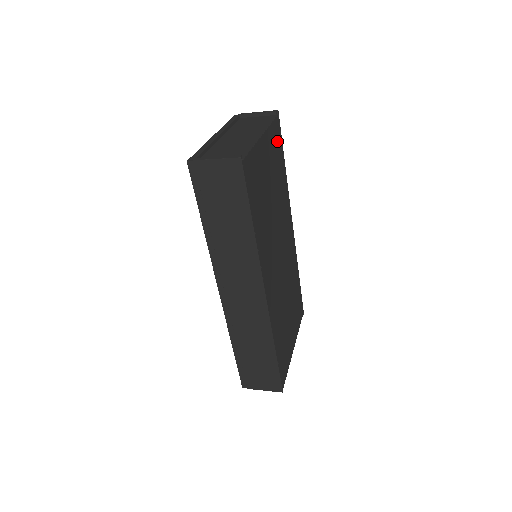
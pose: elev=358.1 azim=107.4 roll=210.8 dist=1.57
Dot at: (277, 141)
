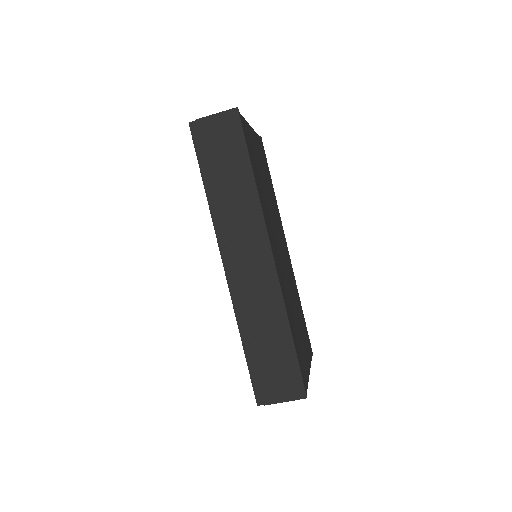
Dot at: (263, 155)
